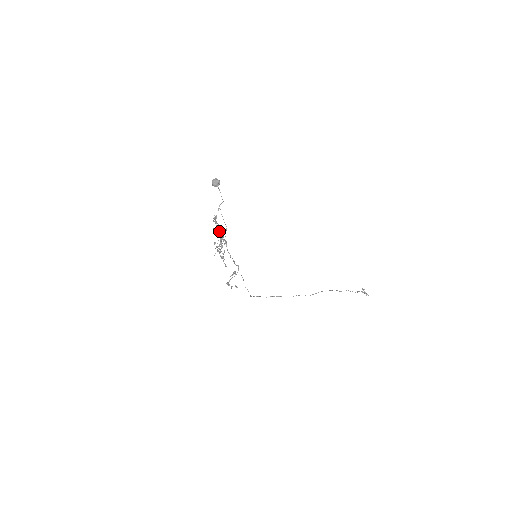
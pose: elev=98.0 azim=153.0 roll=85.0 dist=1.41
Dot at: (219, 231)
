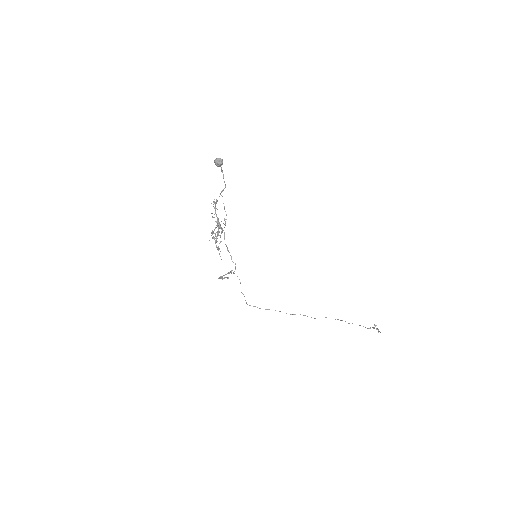
Dot at: (218, 218)
